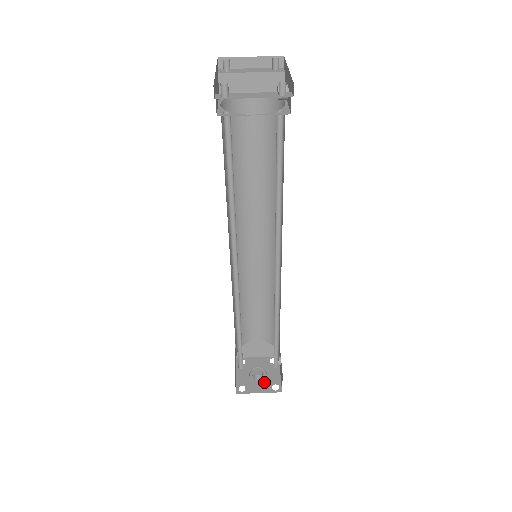
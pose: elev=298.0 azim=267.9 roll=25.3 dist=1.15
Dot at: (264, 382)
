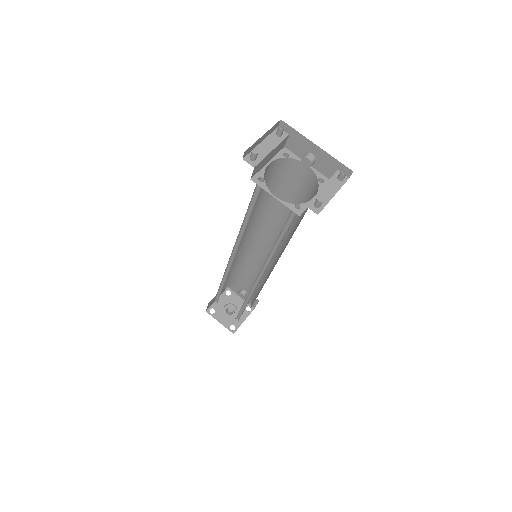
Dot at: occluded
